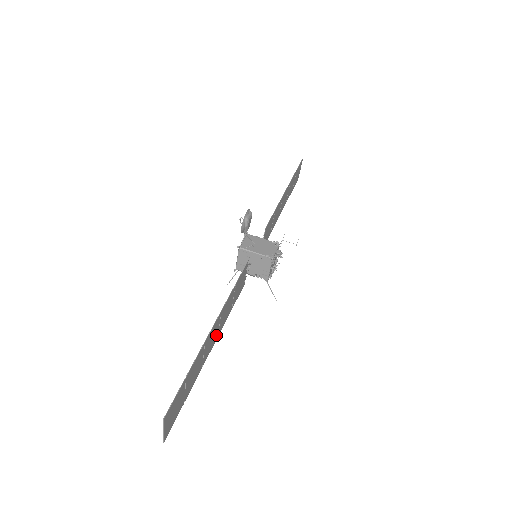
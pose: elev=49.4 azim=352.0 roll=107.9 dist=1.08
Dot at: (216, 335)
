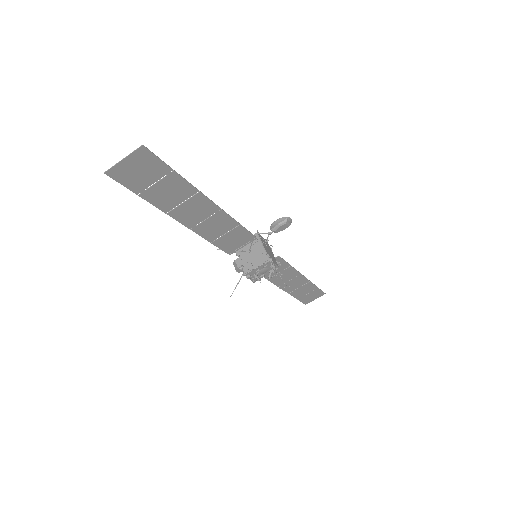
Dot at: (194, 222)
